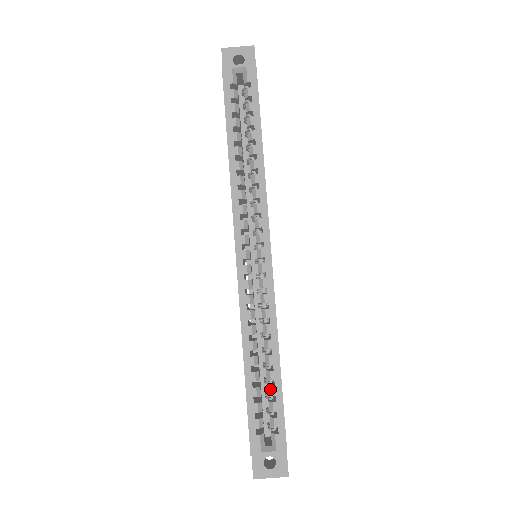
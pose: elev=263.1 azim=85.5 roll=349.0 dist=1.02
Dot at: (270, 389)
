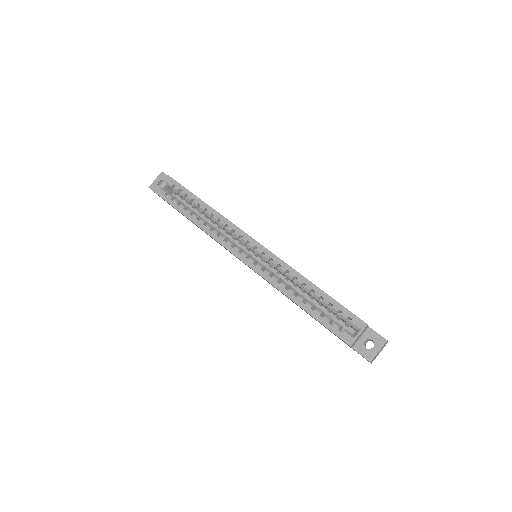
Dot at: (323, 302)
